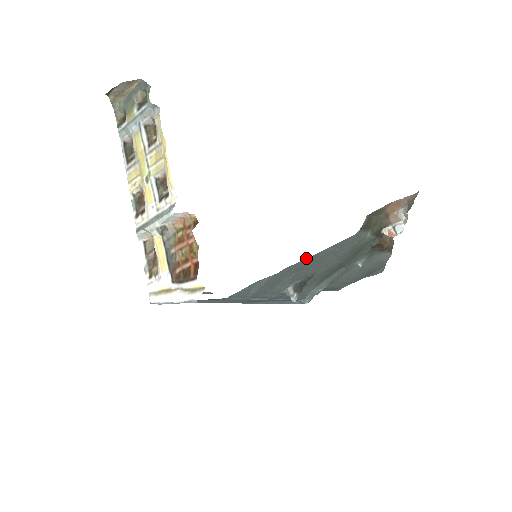
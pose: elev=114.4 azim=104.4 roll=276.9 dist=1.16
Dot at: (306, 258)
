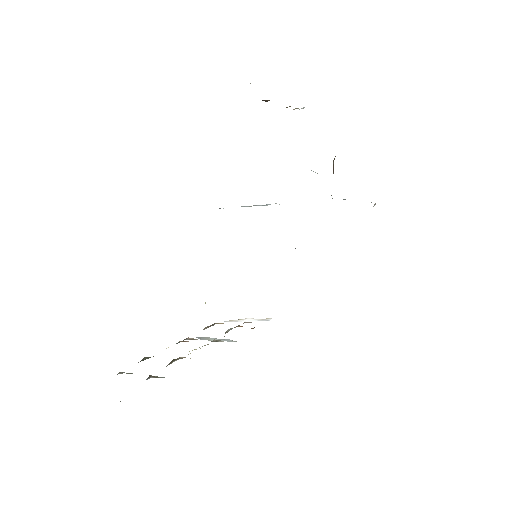
Dot at: occluded
